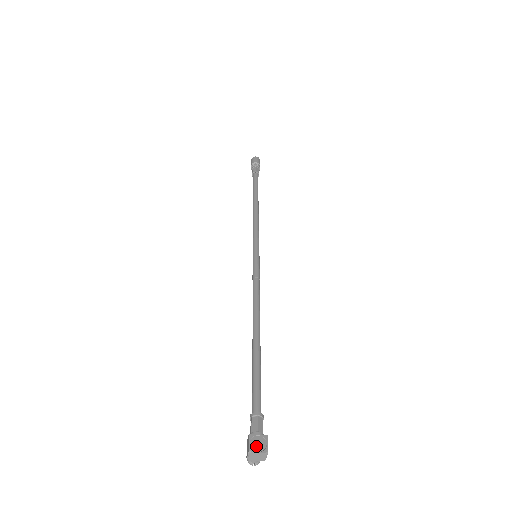
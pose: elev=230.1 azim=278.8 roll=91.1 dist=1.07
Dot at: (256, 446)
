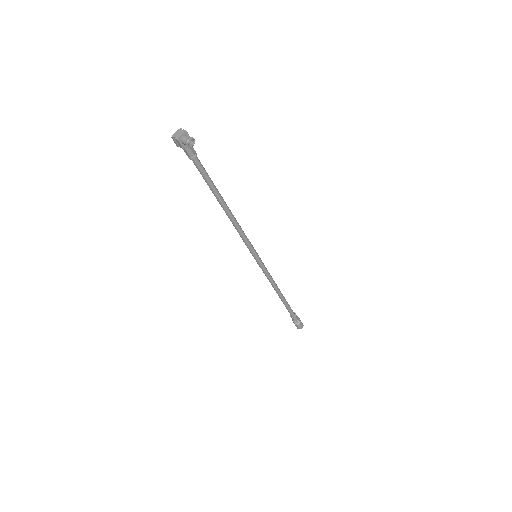
Dot at: occluded
